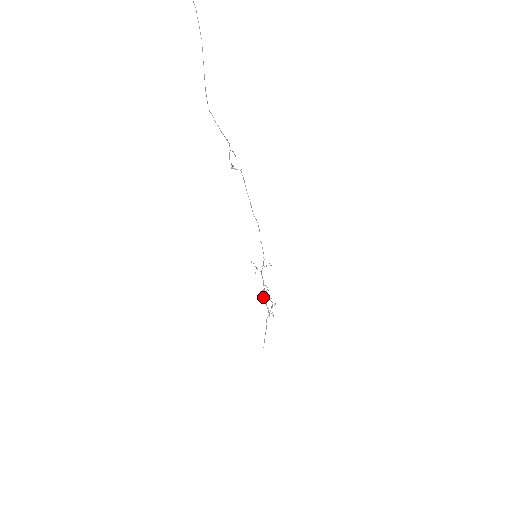
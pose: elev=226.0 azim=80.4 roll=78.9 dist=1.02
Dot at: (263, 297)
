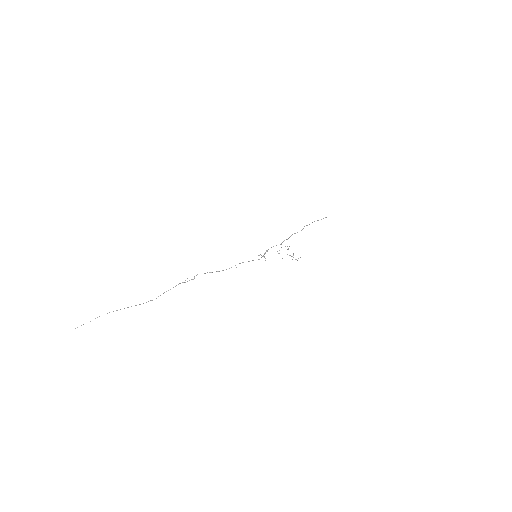
Dot at: occluded
